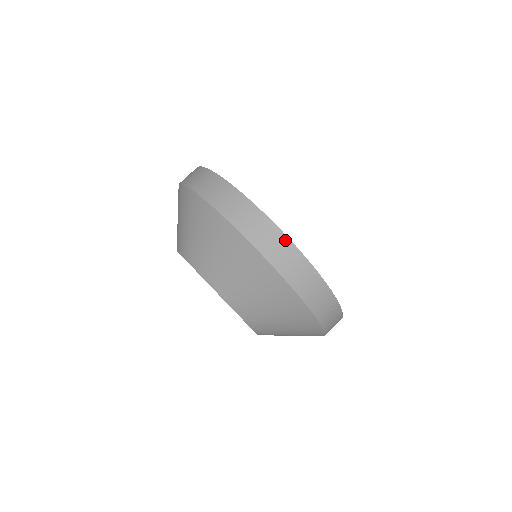
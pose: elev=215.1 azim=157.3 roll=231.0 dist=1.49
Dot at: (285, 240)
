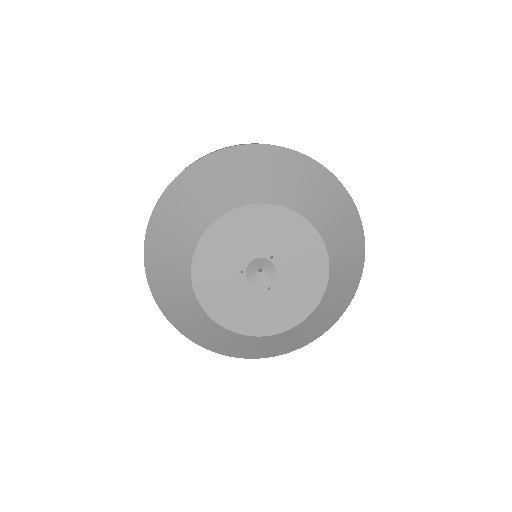
Dot at: occluded
